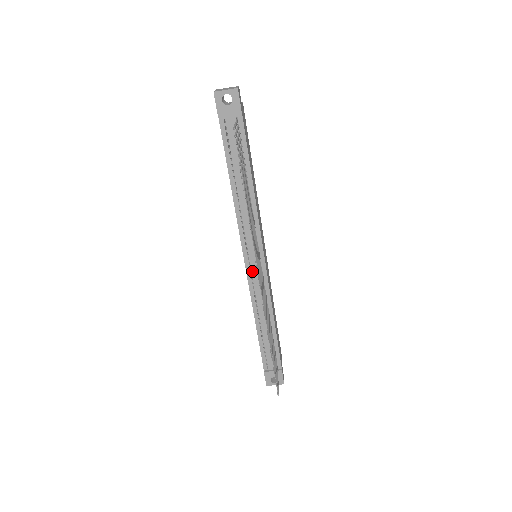
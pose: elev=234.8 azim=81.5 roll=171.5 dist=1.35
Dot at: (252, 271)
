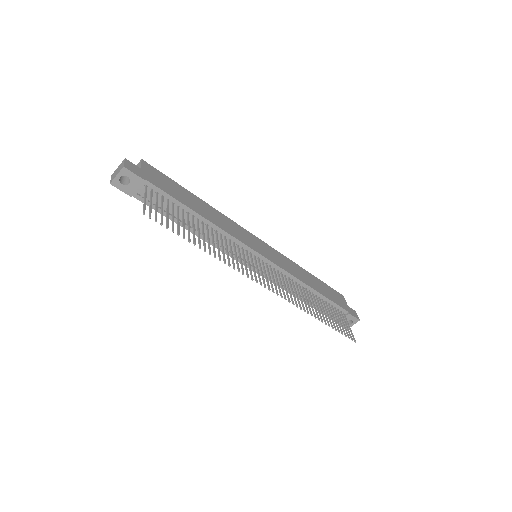
Dot at: (262, 270)
